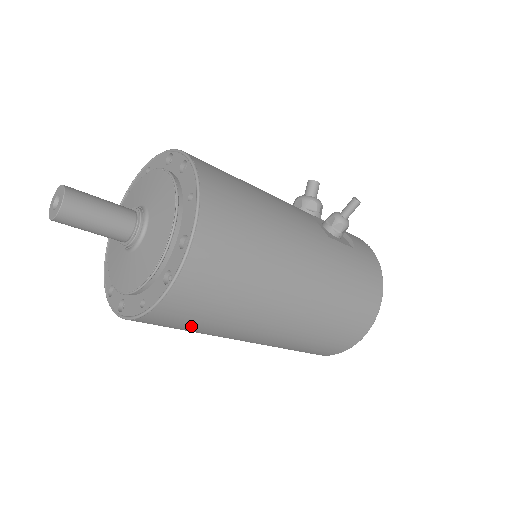
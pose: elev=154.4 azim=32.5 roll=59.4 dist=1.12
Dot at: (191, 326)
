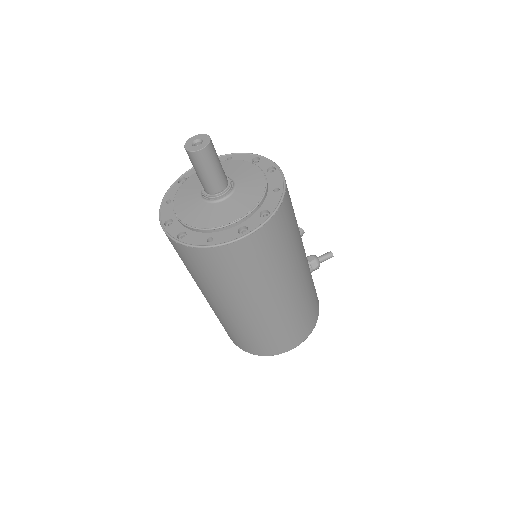
Dot at: (221, 274)
